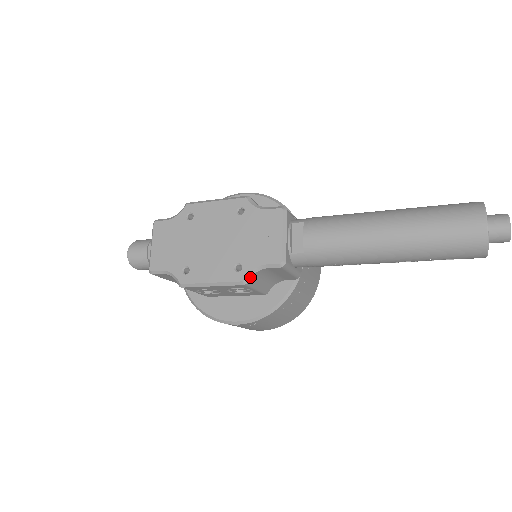
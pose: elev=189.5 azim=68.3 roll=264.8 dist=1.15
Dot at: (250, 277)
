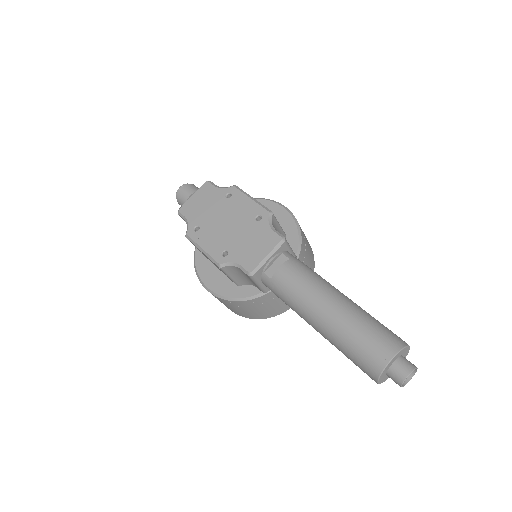
Dot at: (226, 265)
